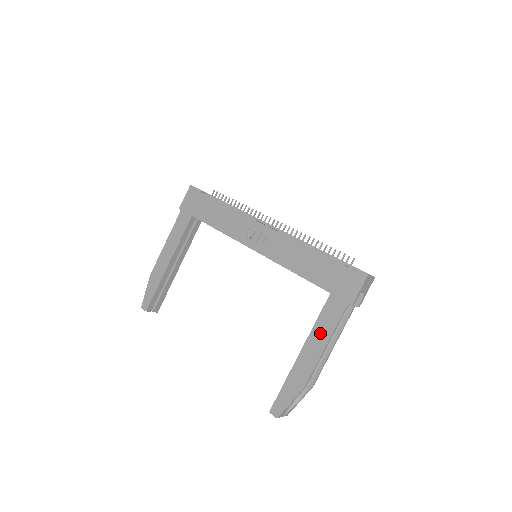
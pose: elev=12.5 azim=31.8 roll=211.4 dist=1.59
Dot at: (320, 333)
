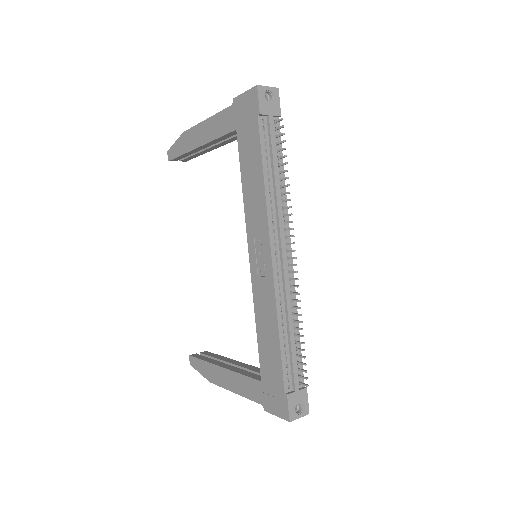
Dot at: (237, 383)
